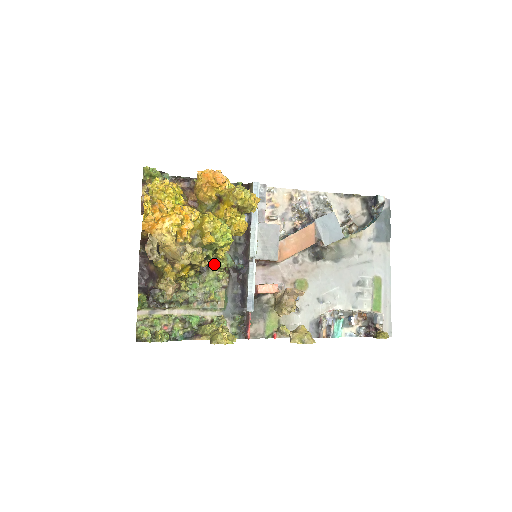
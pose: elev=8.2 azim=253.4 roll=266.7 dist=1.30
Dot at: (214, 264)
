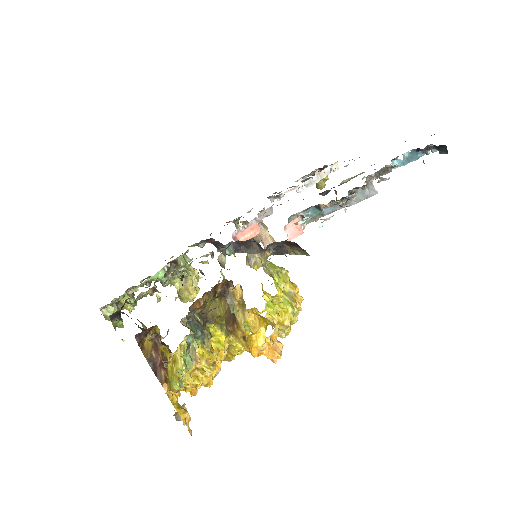
Dot at: occluded
